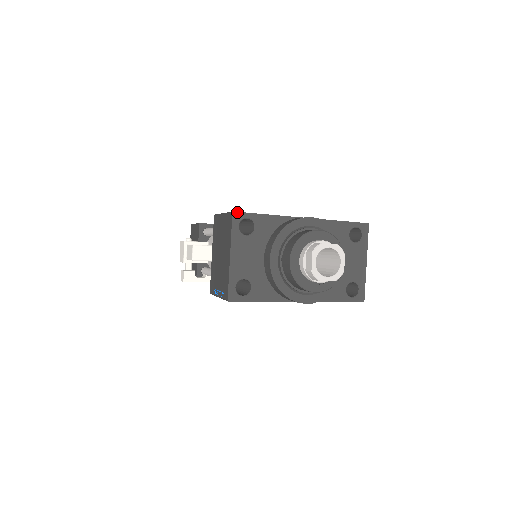
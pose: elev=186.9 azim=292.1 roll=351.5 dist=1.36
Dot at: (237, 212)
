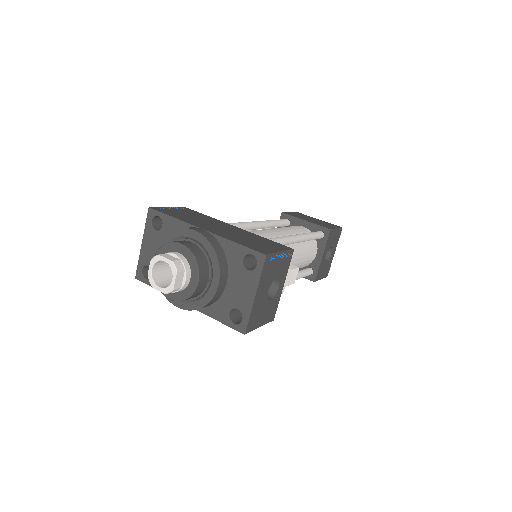
Dot at: (152, 209)
